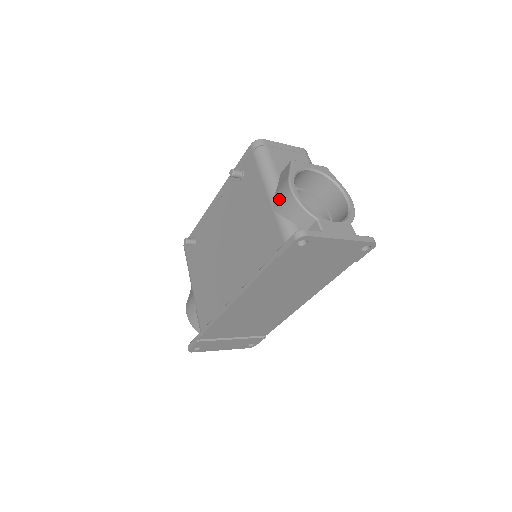
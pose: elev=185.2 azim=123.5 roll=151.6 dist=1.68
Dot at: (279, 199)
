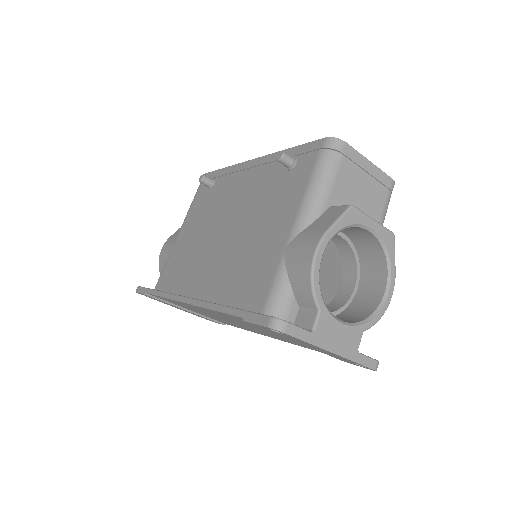
Dot at: (297, 247)
